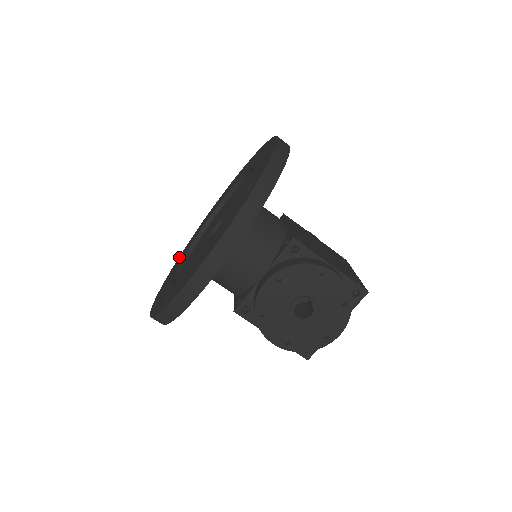
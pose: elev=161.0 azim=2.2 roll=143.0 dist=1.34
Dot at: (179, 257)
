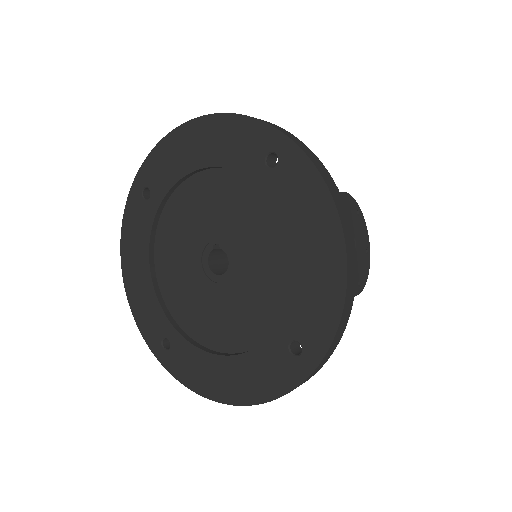
Dot at: (161, 356)
